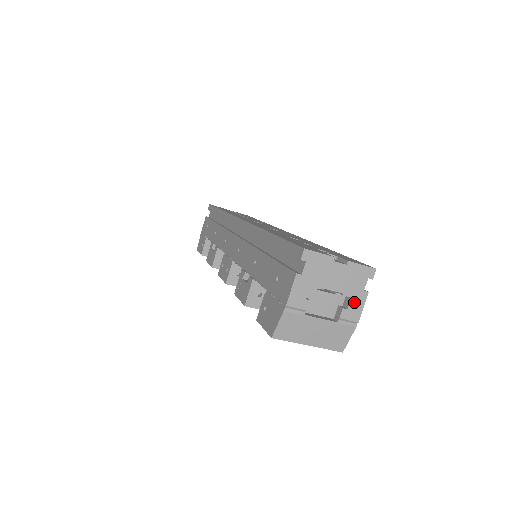
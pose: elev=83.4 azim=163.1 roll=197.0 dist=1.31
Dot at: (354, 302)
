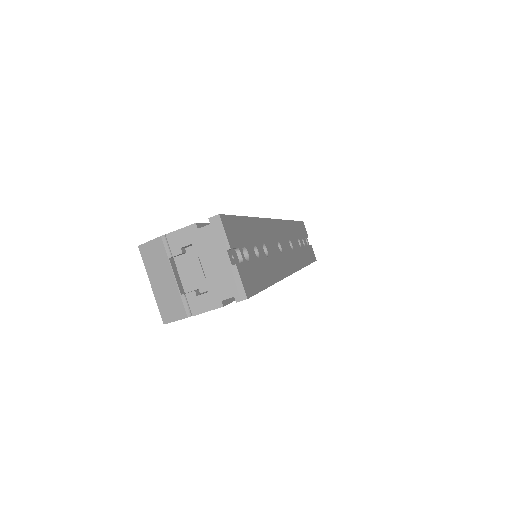
Dot at: (207, 298)
